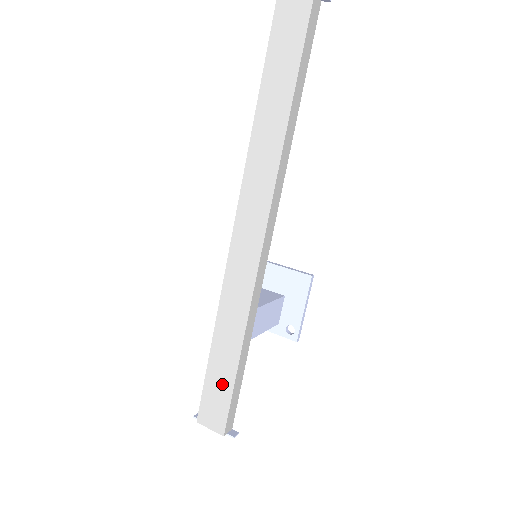
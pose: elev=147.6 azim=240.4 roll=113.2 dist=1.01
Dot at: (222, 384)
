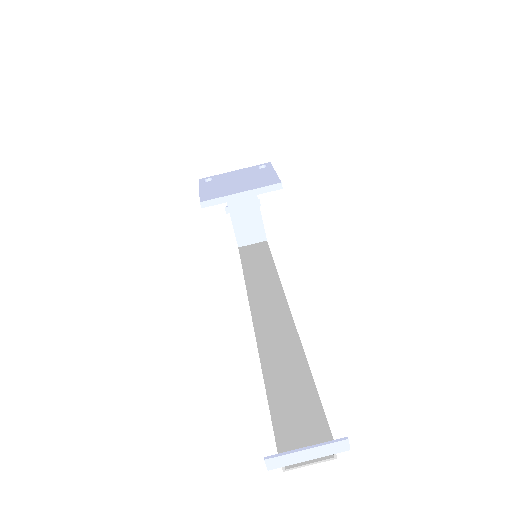
Dot at: occluded
